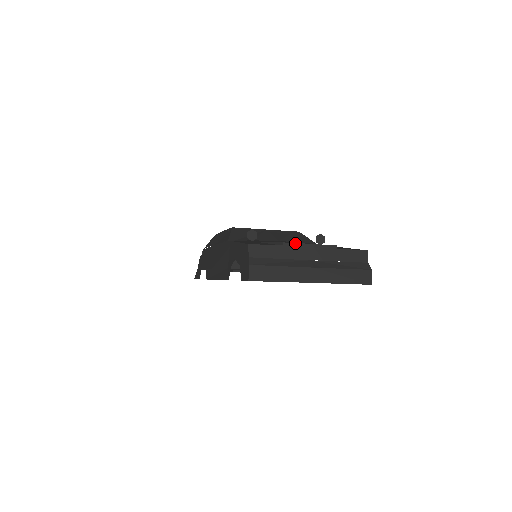
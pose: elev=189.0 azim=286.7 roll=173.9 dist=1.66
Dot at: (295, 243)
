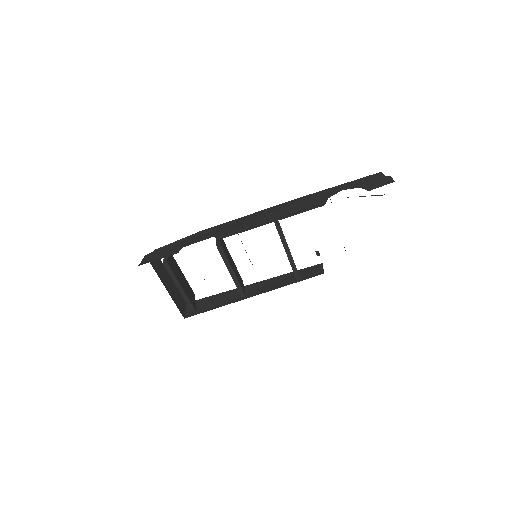
Dot at: occluded
